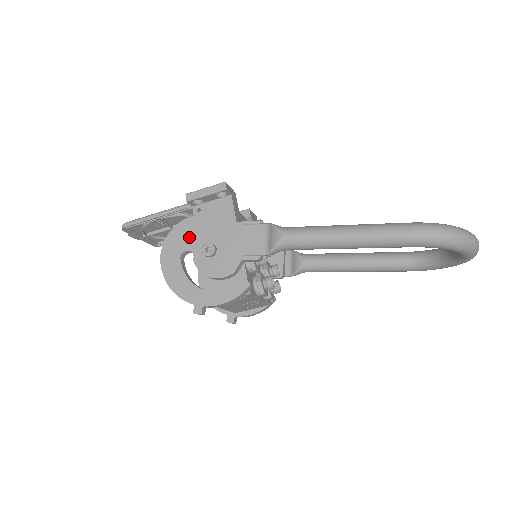
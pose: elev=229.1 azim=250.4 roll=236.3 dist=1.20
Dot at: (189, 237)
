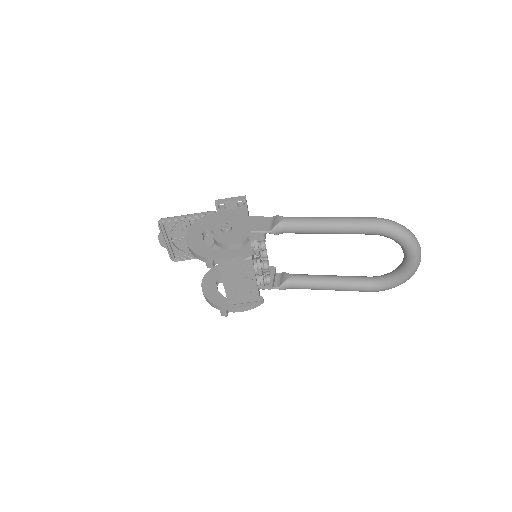
Dot at: (212, 223)
